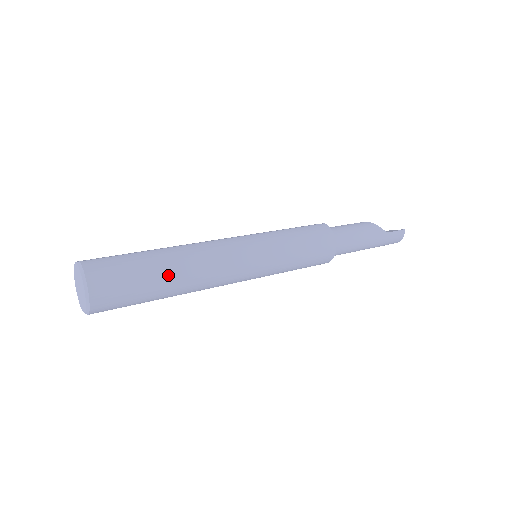
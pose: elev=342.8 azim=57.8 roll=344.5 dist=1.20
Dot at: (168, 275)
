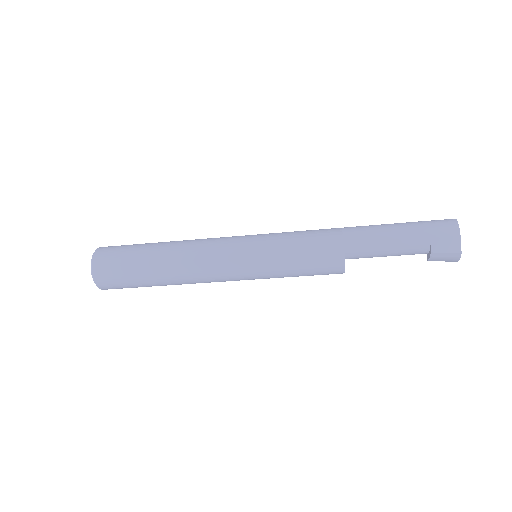
Dot at: (158, 243)
